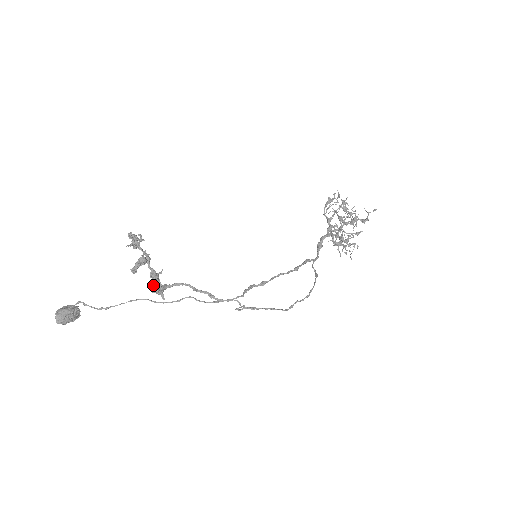
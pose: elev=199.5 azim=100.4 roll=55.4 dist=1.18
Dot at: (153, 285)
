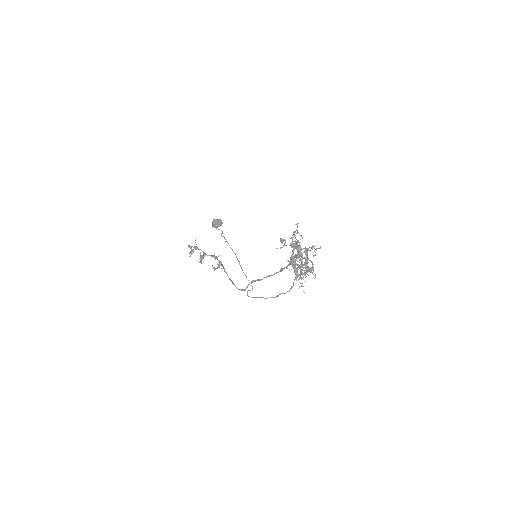
Dot at: (213, 267)
